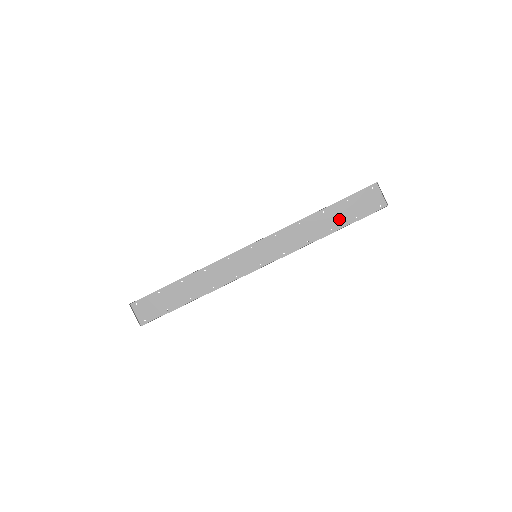
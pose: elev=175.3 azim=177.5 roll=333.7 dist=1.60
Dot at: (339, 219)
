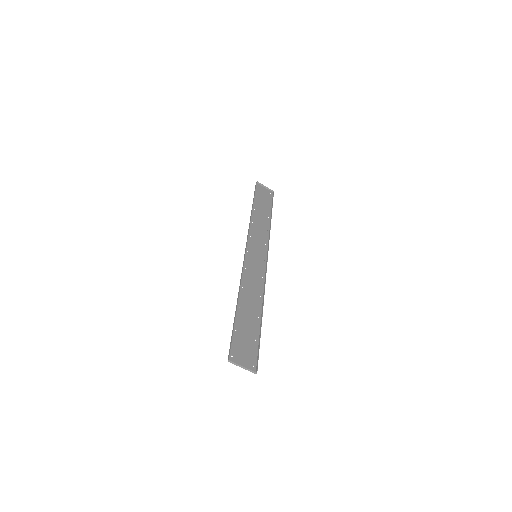
Dot at: (264, 209)
